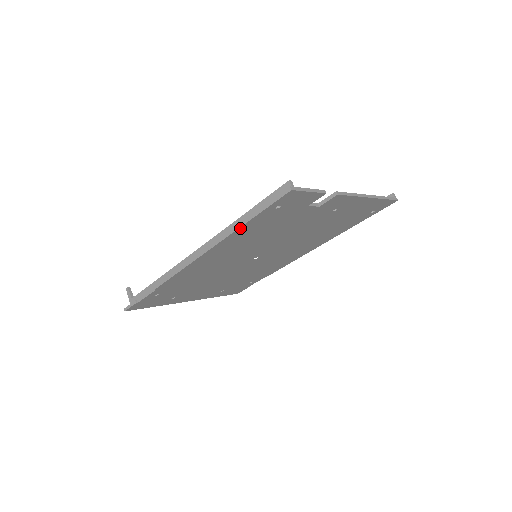
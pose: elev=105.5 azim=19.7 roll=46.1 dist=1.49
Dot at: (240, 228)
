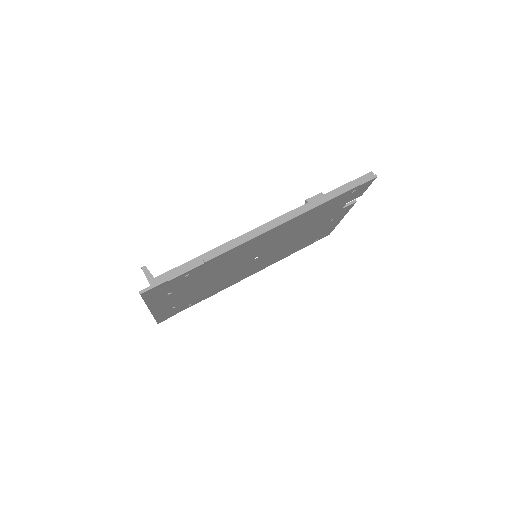
Dot at: (327, 202)
